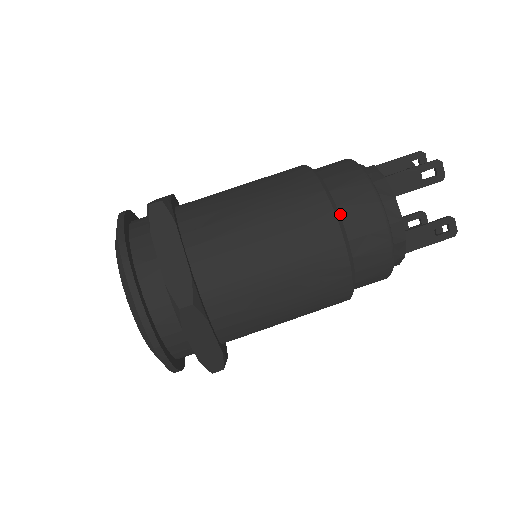
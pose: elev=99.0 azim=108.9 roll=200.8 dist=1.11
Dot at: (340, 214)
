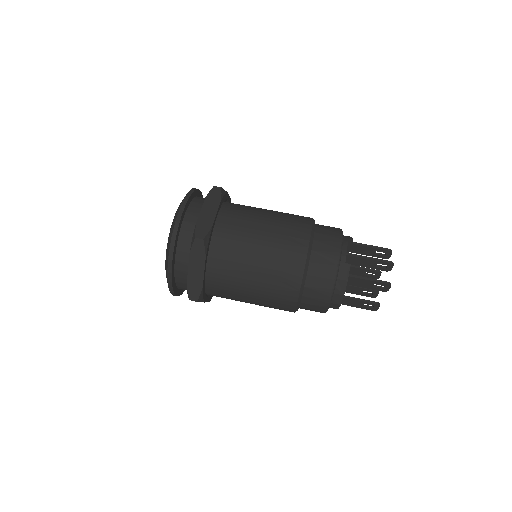
Dot at: (304, 291)
